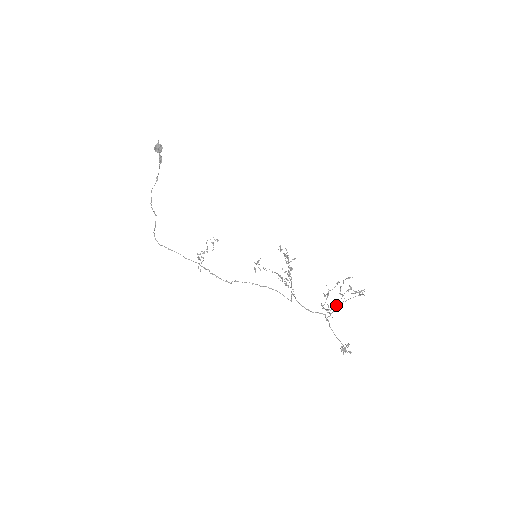
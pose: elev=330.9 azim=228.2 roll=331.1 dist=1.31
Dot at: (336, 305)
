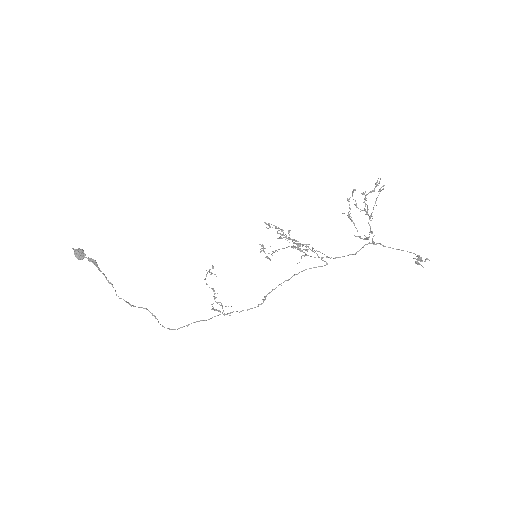
Dot at: (369, 225)
